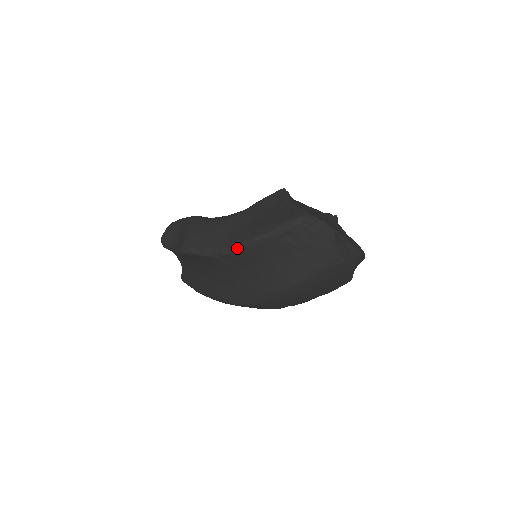
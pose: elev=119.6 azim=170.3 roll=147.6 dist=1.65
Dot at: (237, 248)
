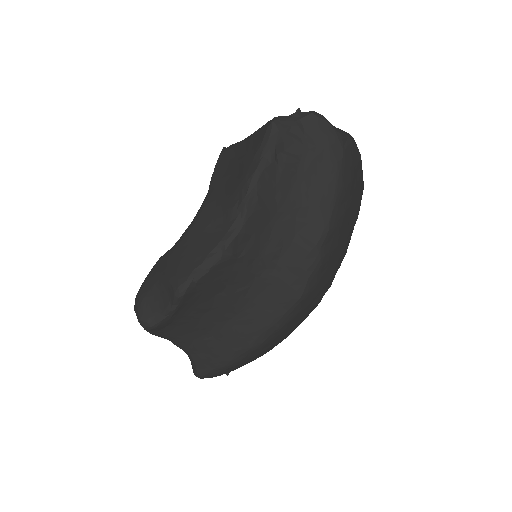
Dot at: (242, 216)
